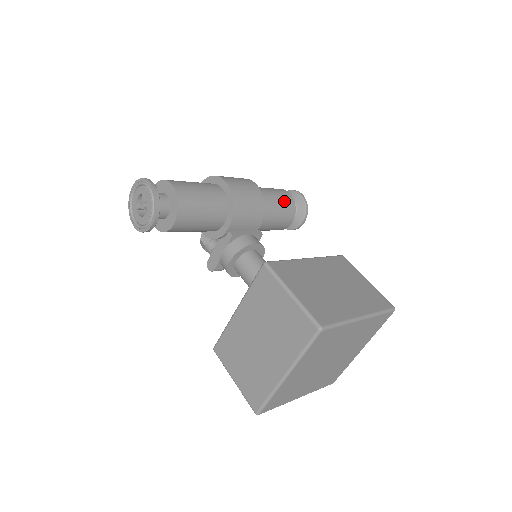
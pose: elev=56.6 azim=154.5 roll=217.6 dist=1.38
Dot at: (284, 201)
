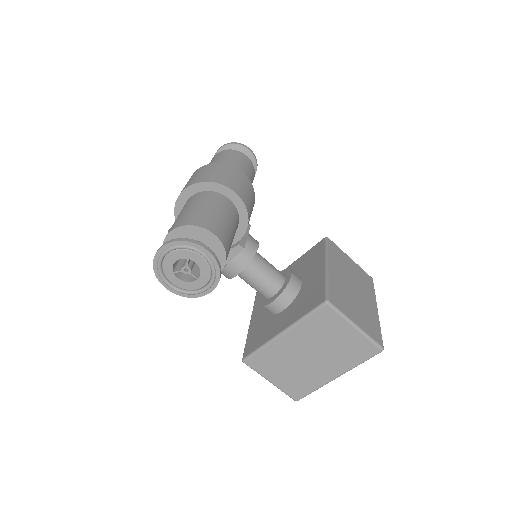
Dot at: (251, 173)
